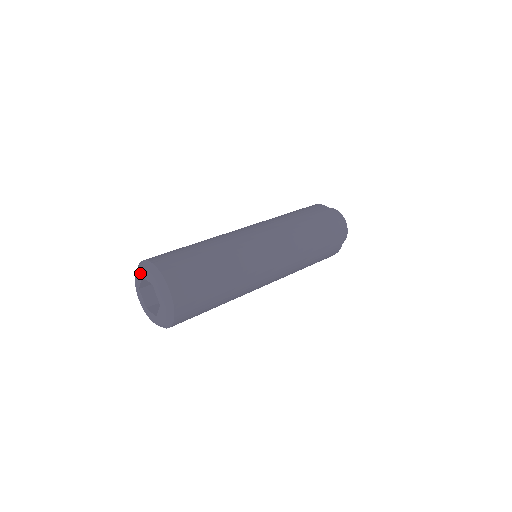
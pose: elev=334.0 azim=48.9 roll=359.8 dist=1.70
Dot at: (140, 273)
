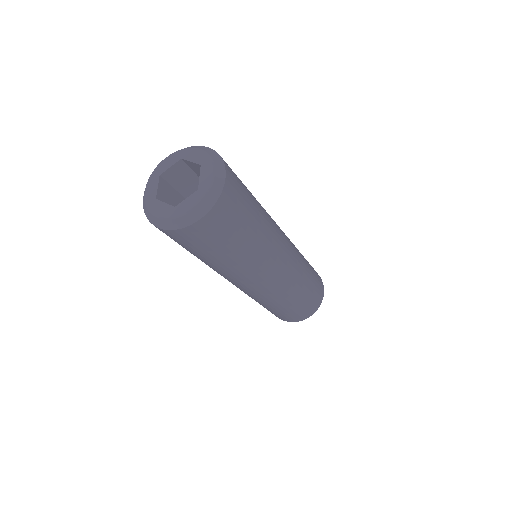
Dot at: (155, 175)
